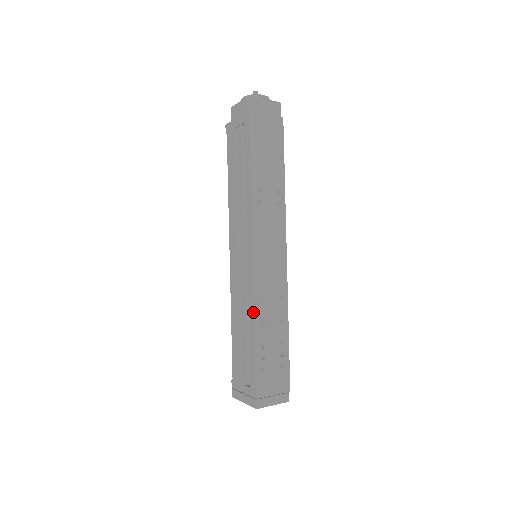
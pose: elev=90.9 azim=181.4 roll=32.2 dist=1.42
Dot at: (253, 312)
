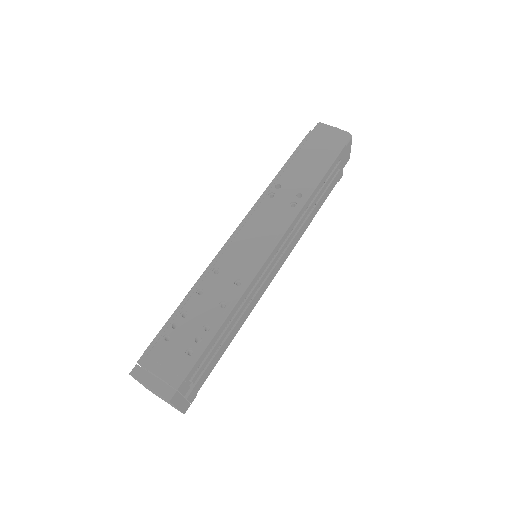
Dot at: (199, 279)
